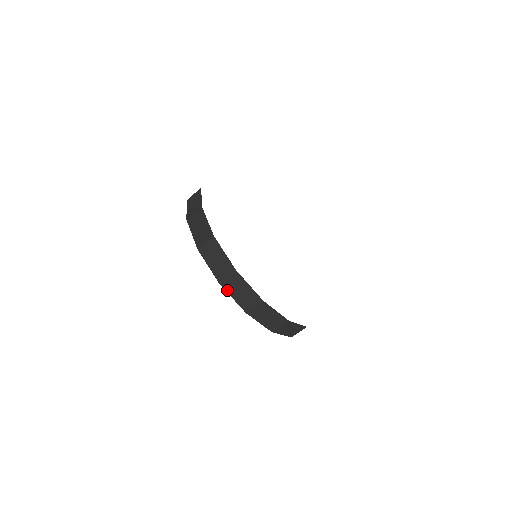
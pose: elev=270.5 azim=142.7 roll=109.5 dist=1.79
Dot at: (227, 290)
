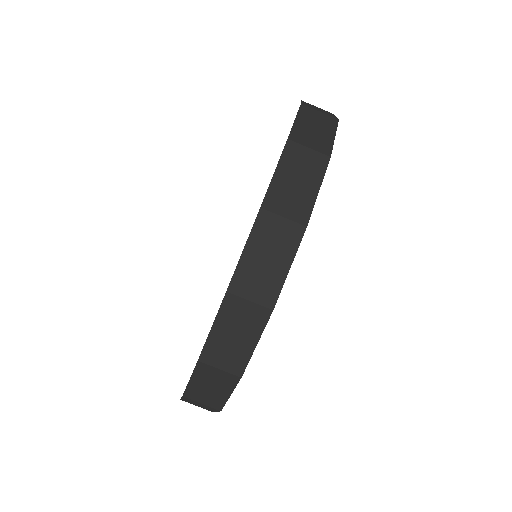
Dot at: (284, 156)
